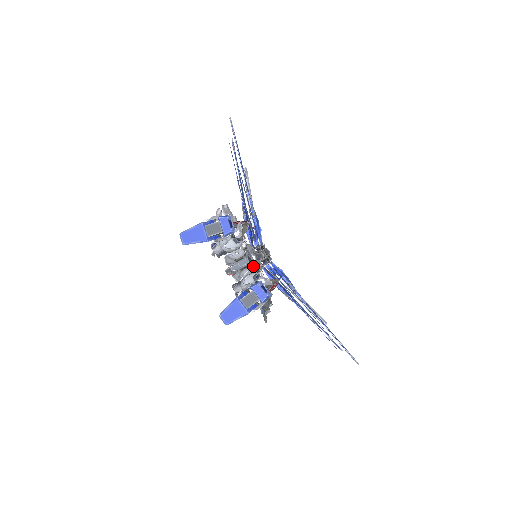
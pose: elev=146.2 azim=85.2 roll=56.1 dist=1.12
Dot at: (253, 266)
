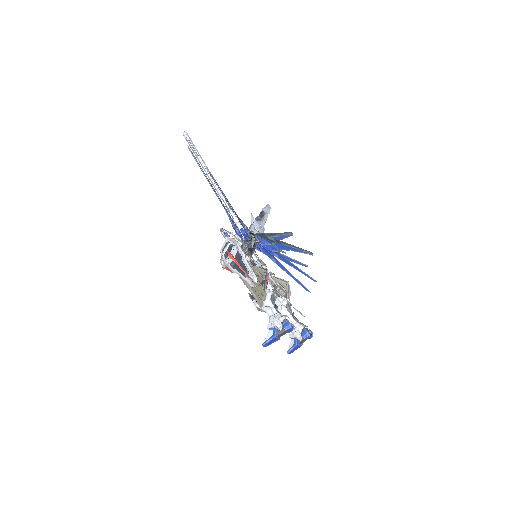
Dot at: occluded
